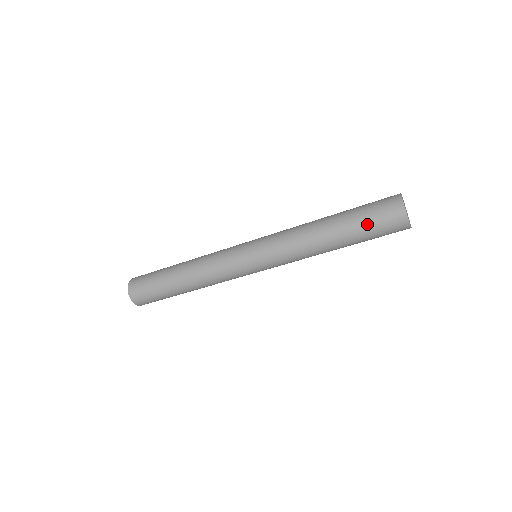
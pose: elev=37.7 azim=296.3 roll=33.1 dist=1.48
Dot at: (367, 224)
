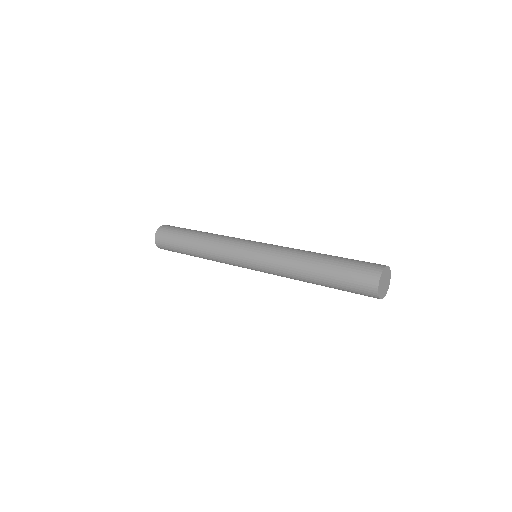
Dot at: (344, 281)
